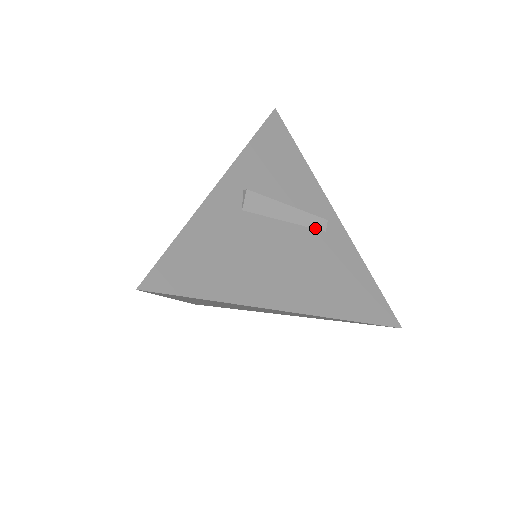
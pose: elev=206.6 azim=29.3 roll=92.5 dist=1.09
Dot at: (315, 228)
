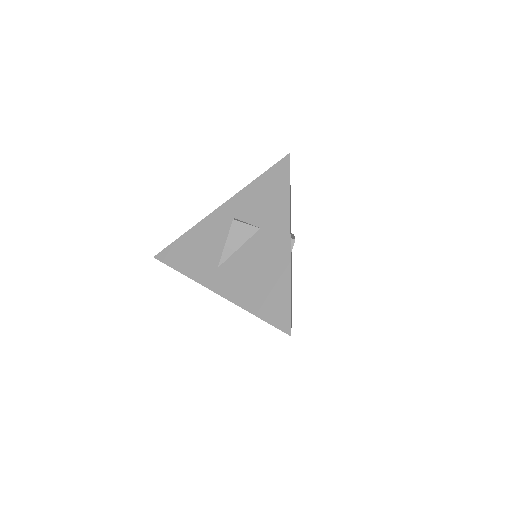
Dot at: occluded
